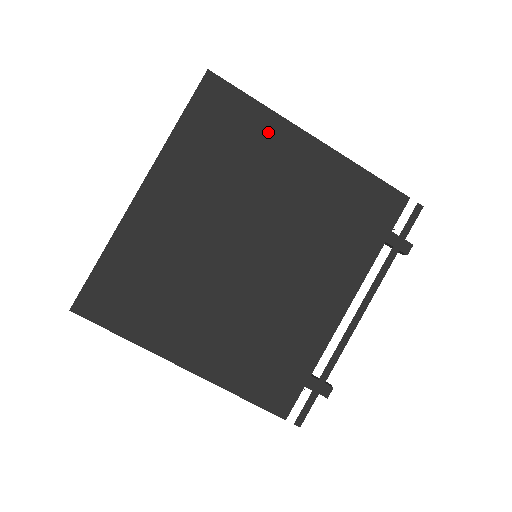
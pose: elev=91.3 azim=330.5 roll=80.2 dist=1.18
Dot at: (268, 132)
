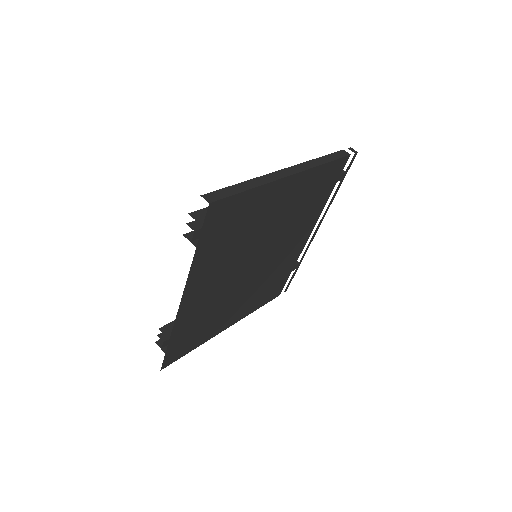
Dot at: (261, 200)
